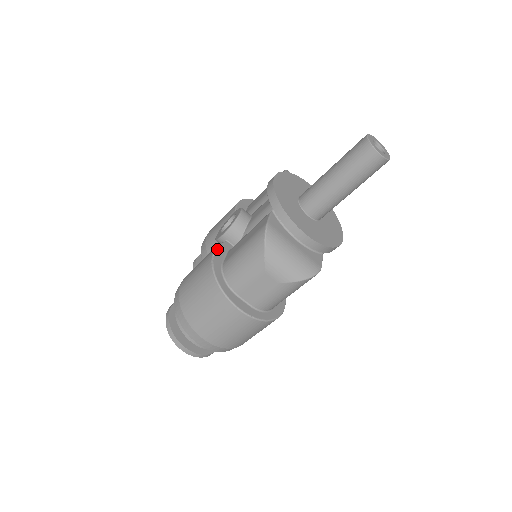
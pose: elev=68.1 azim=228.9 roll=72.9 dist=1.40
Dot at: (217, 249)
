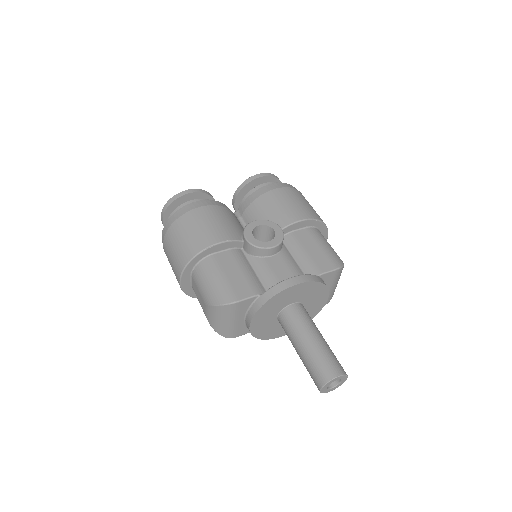
Dot at: (225, 243)
